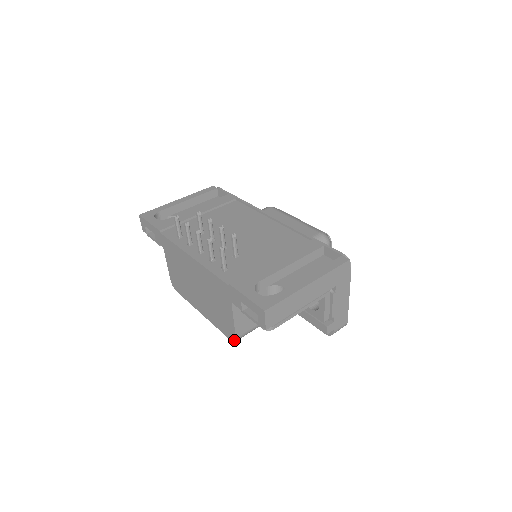
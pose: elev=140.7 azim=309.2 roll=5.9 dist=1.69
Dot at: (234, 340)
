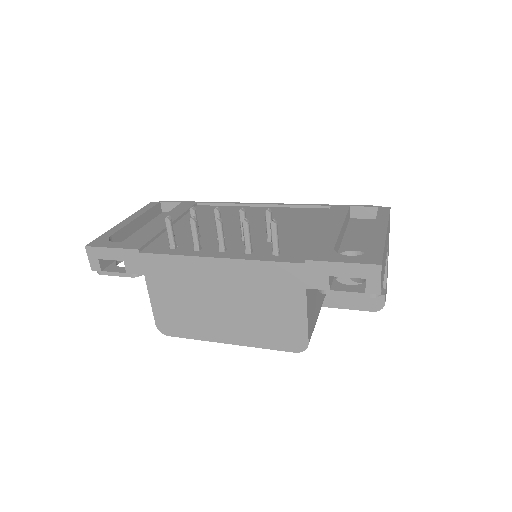
Dot at: (304, 348)
